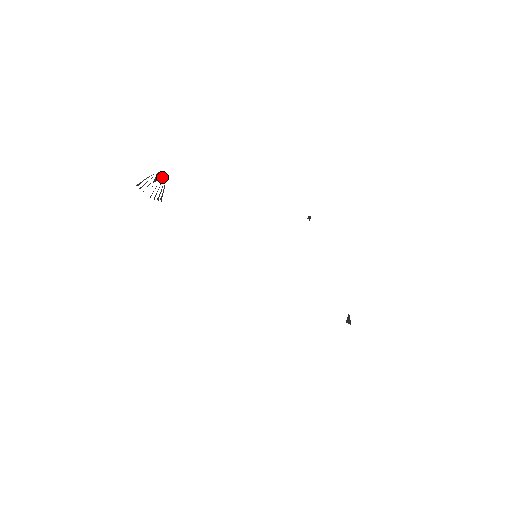
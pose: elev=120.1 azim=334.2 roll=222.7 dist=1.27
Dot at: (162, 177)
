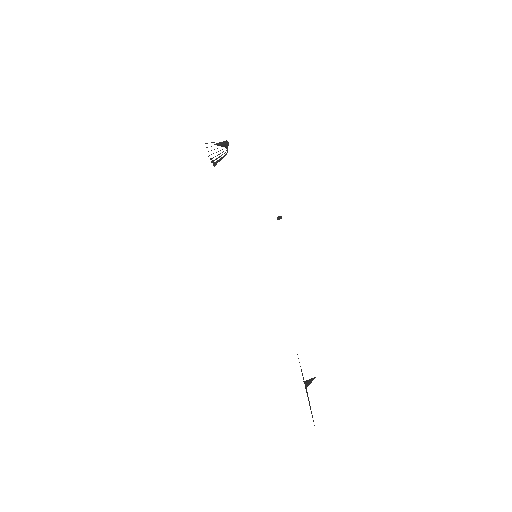
Dot at: (226, 146)
